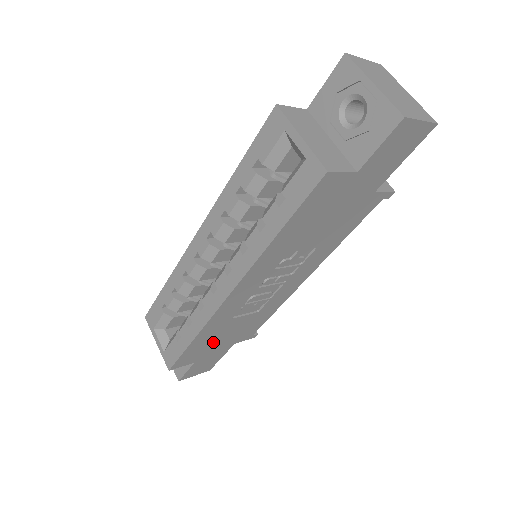
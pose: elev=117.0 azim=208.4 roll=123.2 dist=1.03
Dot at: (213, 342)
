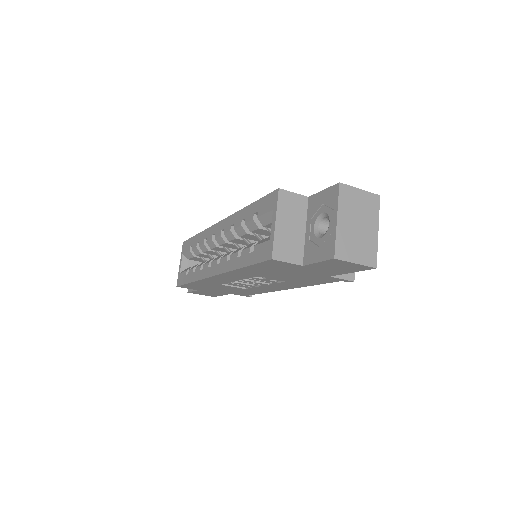
Dot at: (210, 288)
